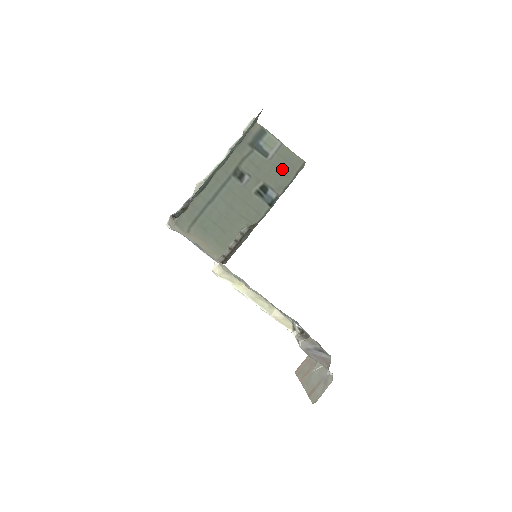
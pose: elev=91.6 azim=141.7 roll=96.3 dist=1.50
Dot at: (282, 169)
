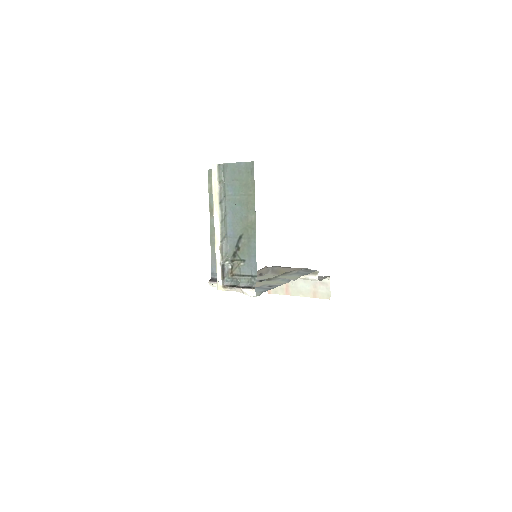
Dot at: occluded
